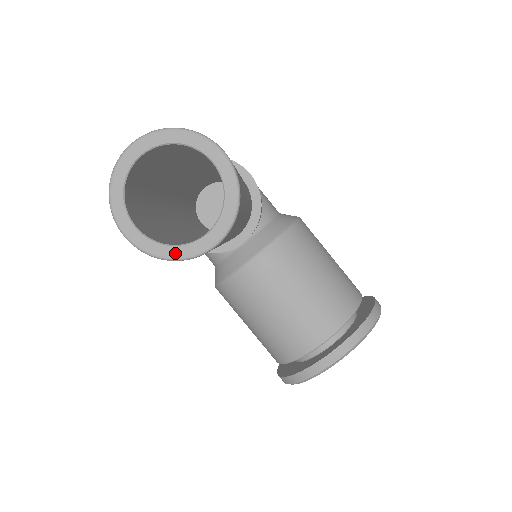
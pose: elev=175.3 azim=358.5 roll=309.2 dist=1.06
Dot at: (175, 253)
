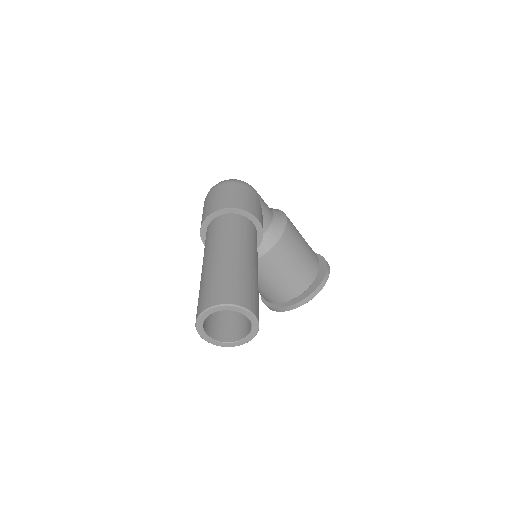
Dot at: (226, 345)
